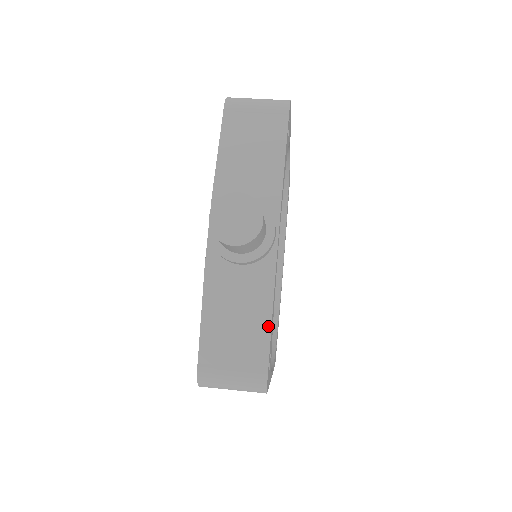
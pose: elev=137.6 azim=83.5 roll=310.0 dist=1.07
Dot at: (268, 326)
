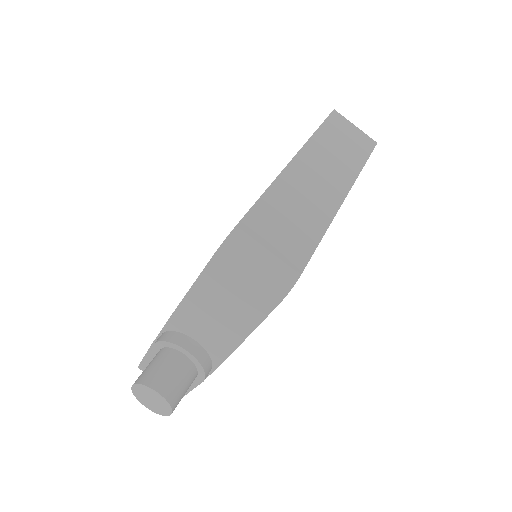
Dot at: (187, 390)
